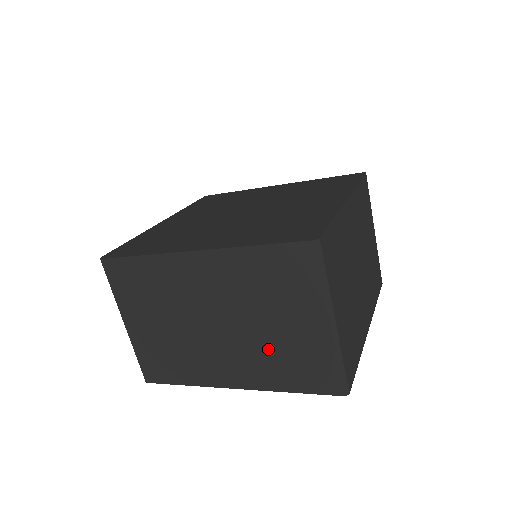
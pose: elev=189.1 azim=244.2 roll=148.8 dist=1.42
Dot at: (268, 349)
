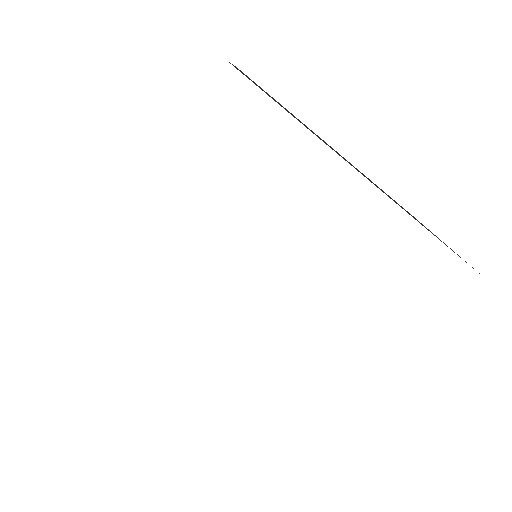
Dot at: occluded
